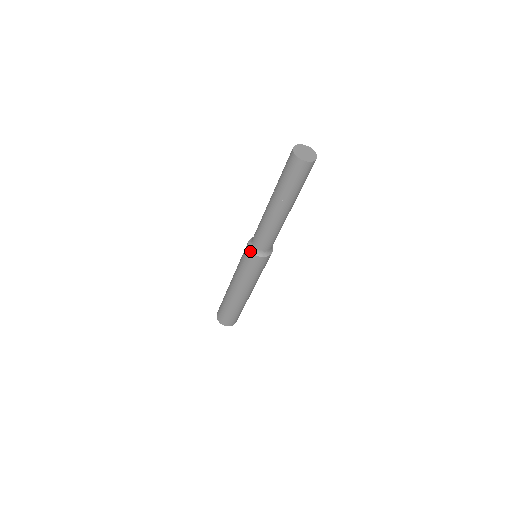
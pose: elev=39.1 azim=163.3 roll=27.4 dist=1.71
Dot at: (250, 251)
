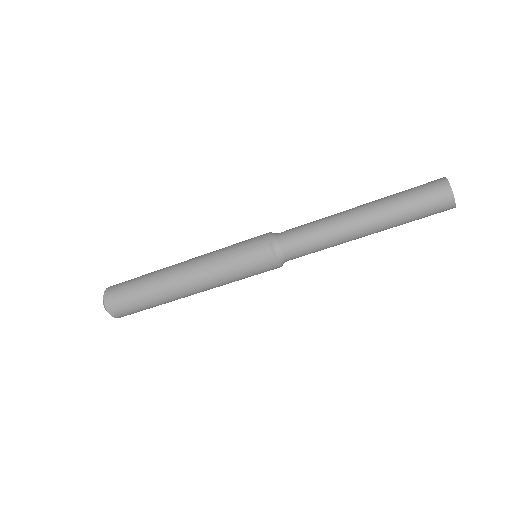
Dot at: (274, 258)
